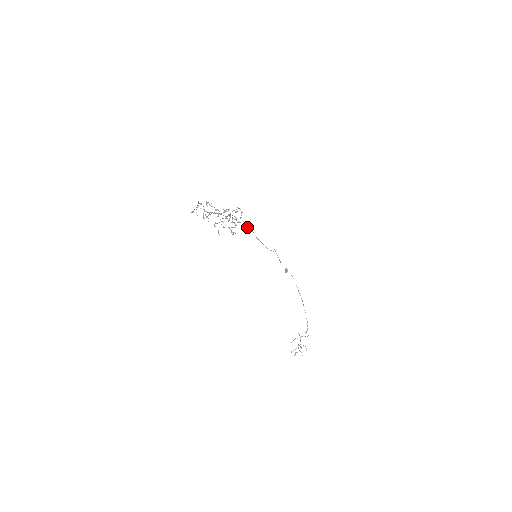
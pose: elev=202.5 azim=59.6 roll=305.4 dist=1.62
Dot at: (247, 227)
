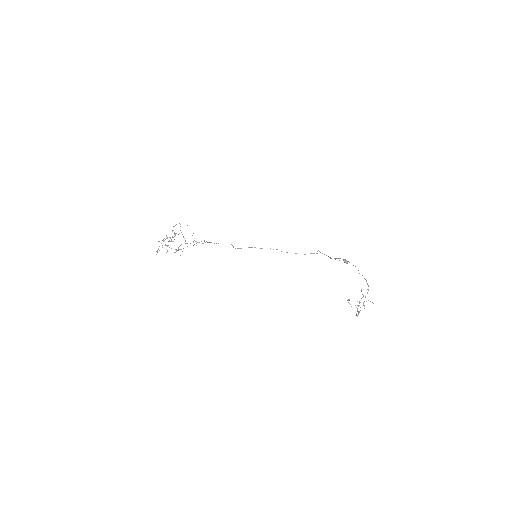
Dot at: (261, 248)
